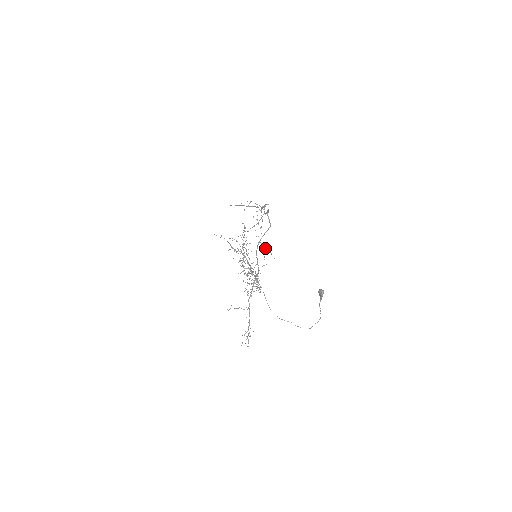
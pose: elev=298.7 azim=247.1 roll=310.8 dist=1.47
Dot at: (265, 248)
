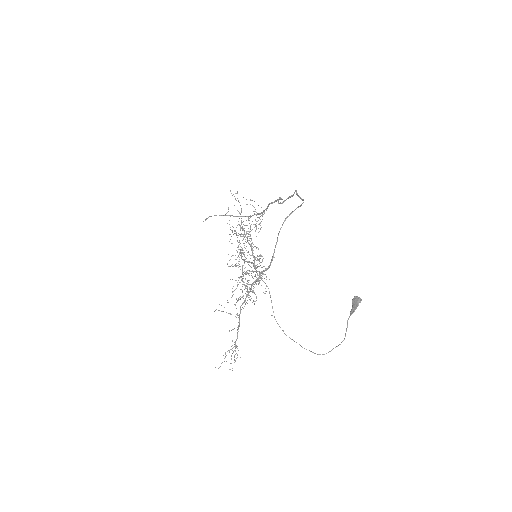
Dot at: (250, 266)
